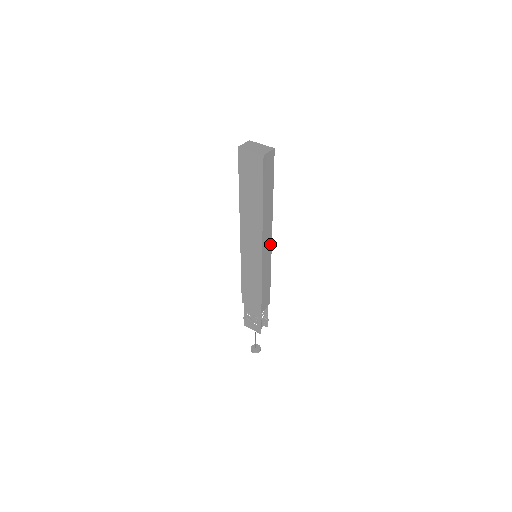
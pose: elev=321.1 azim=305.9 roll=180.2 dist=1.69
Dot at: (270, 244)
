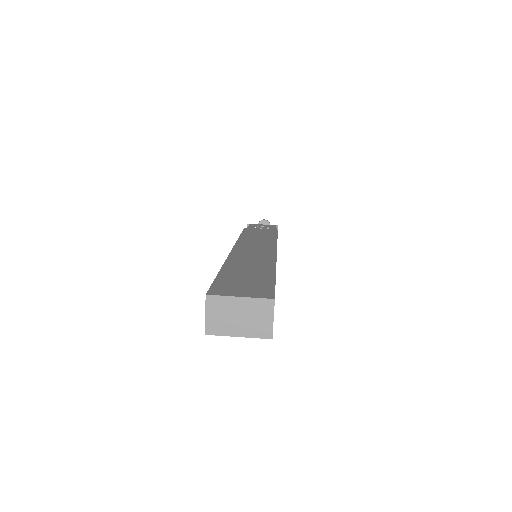
Dot at: occluded
